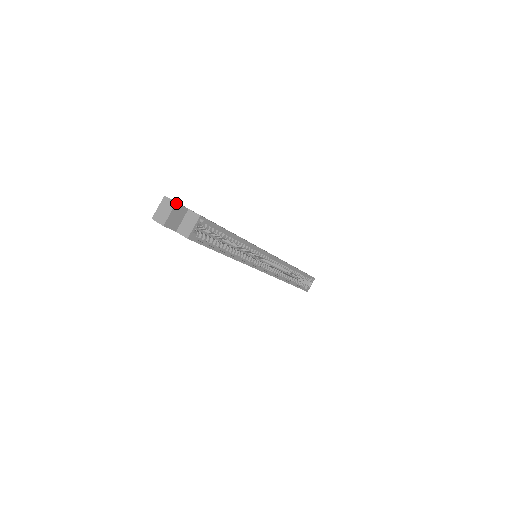
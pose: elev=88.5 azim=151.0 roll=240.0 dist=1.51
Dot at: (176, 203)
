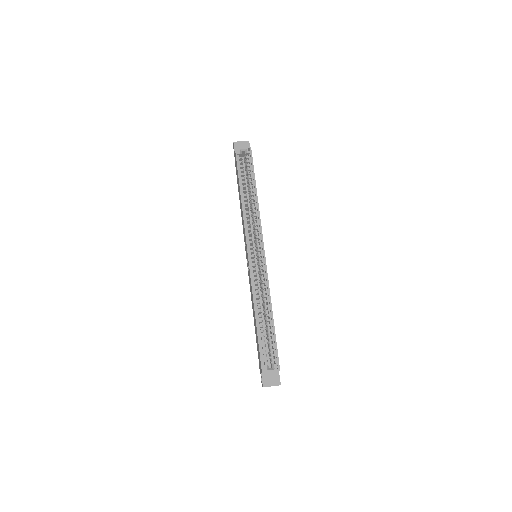
Dot at: occluded
